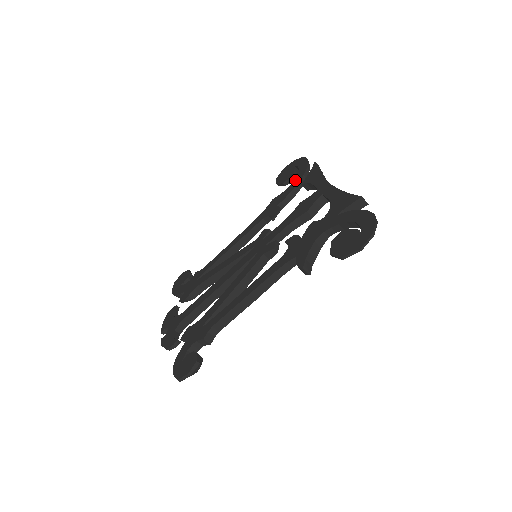
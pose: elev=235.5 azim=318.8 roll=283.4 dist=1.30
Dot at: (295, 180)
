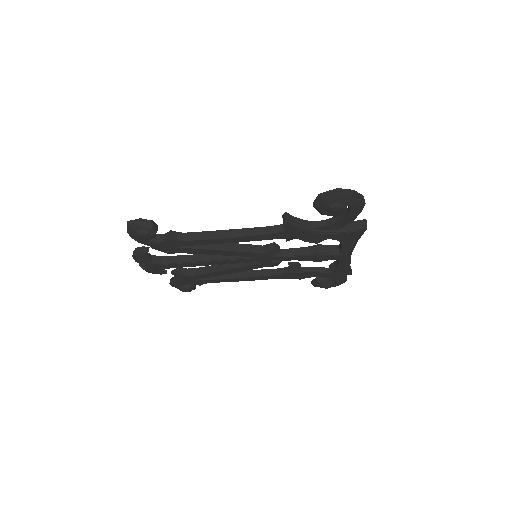
Dot at: occluded
